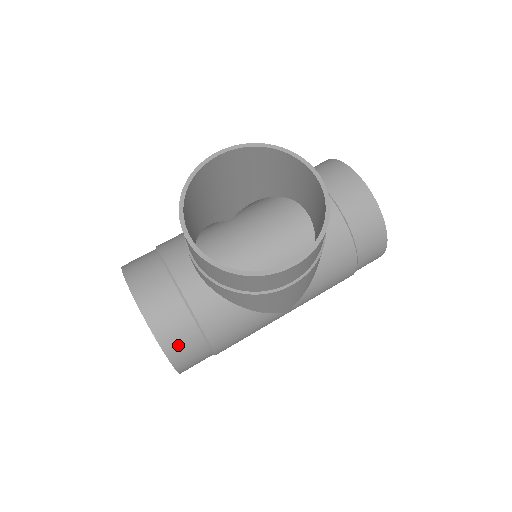
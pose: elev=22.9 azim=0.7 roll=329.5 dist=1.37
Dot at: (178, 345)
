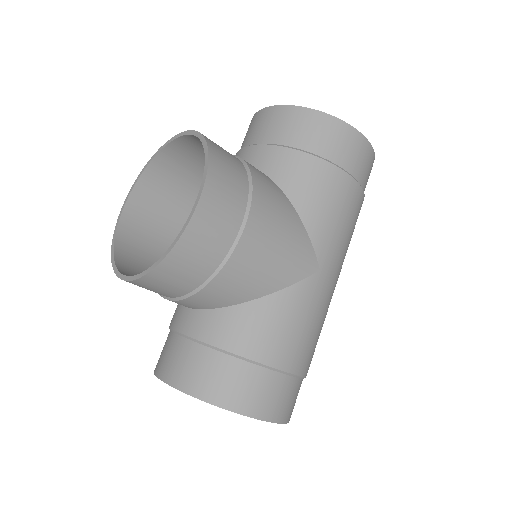
Dot at: (225, 388)
